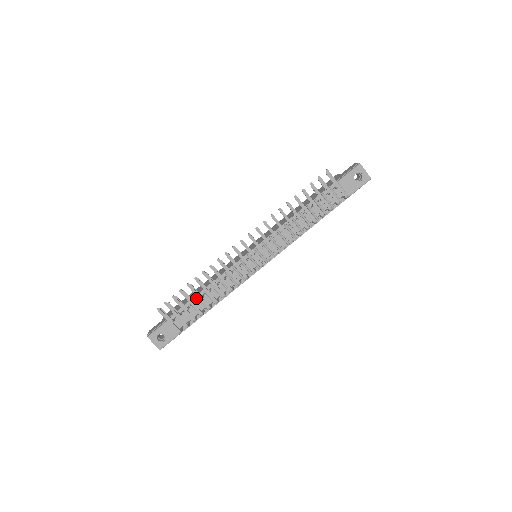
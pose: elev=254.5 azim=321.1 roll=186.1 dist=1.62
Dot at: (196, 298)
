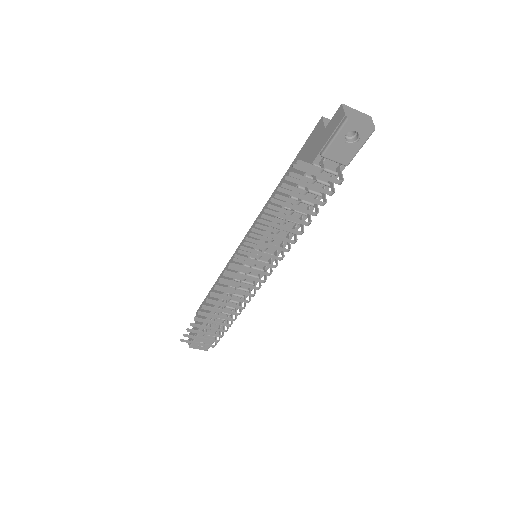
Dot at: occluded
